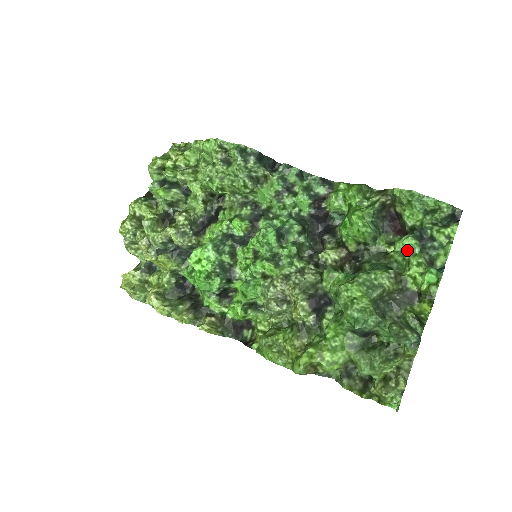
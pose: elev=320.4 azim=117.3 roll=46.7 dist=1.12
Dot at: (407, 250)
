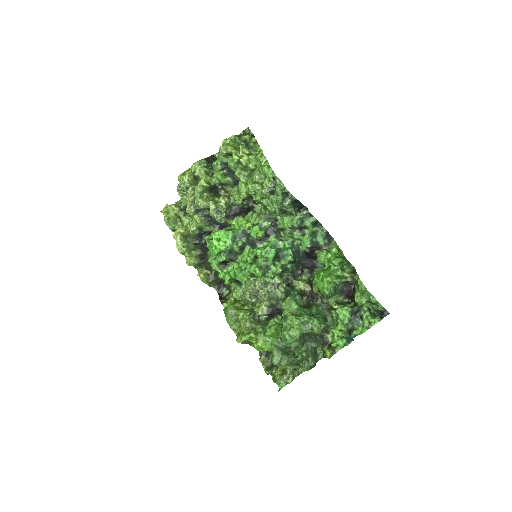
Dot at: (342, 317)
